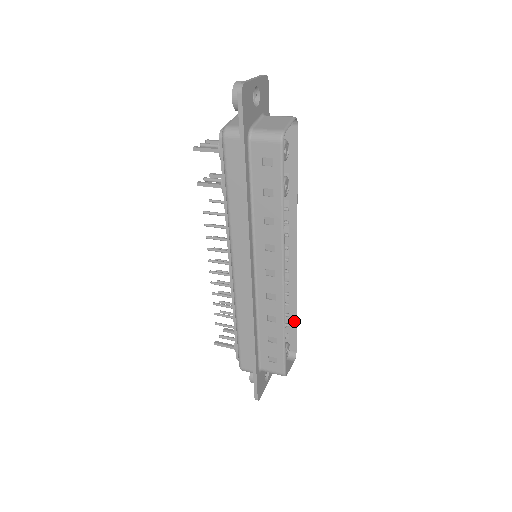
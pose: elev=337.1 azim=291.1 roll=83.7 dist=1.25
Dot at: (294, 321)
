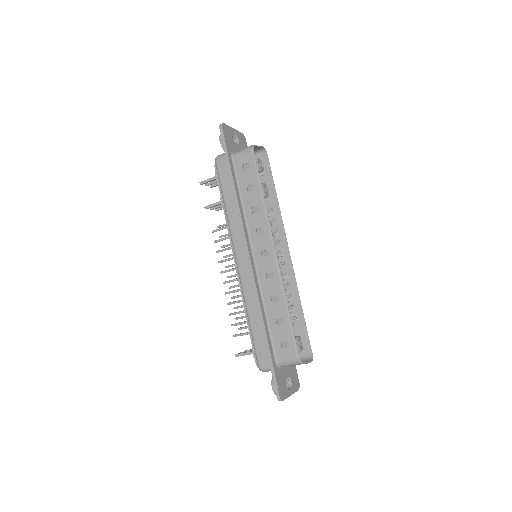
Dot at: (302, 319)
